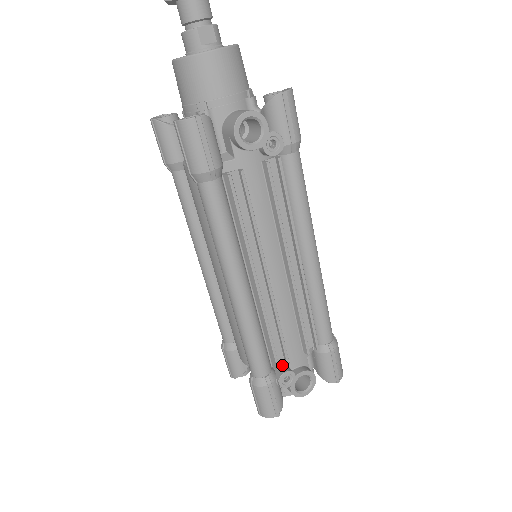
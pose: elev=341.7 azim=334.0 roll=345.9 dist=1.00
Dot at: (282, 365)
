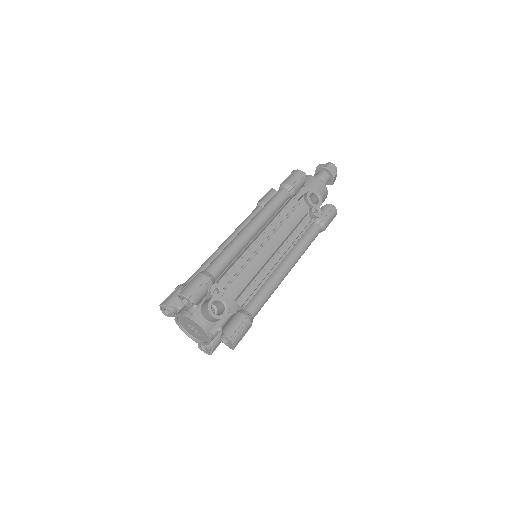
Dot at: occluded
